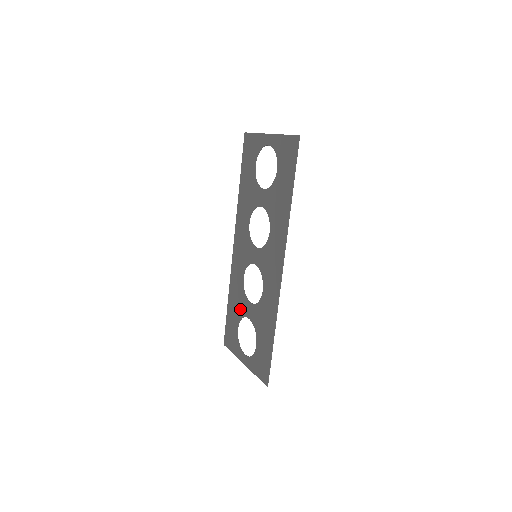
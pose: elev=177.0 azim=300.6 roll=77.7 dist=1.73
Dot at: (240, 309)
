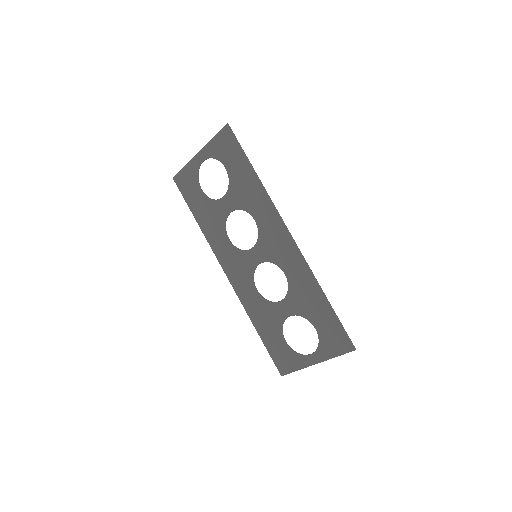
Dot at: (274, 320)
